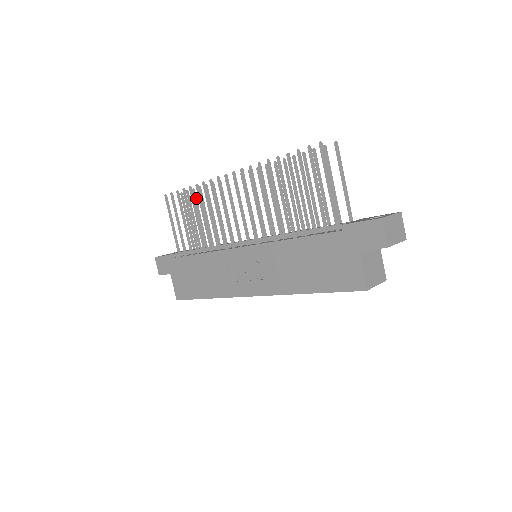
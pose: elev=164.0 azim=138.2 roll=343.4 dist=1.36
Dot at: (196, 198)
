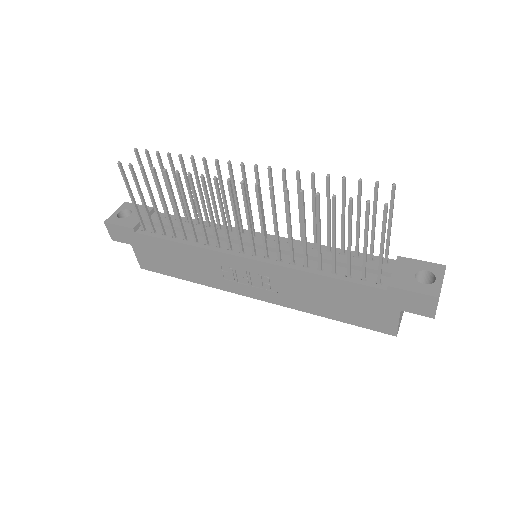
Dot at: (162, 163)
